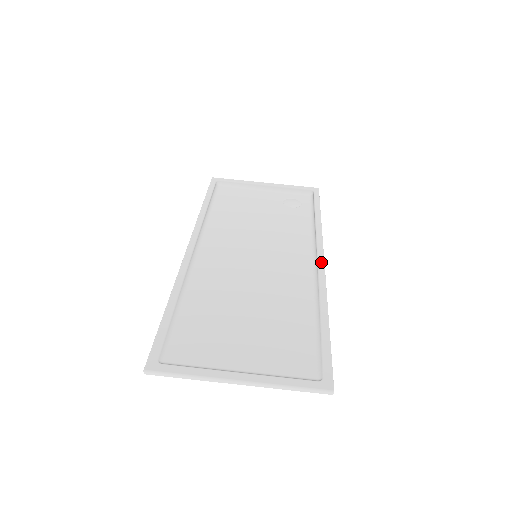
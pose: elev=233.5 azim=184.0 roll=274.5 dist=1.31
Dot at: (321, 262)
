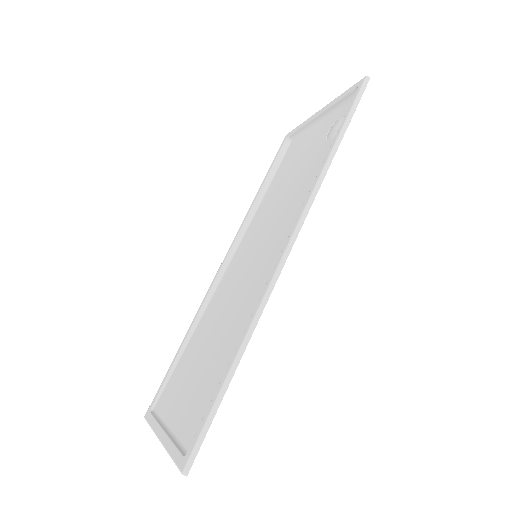
Dot at: (282, 252)
